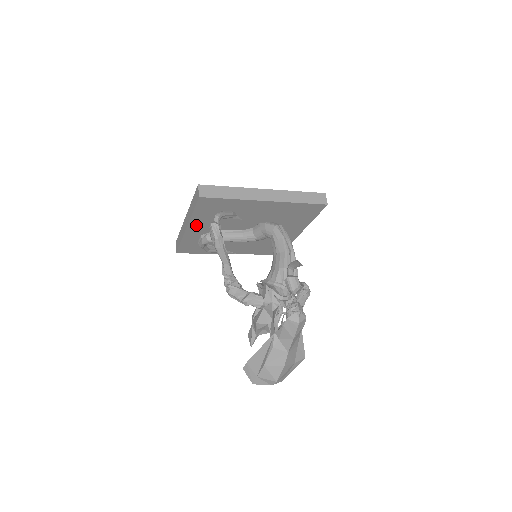
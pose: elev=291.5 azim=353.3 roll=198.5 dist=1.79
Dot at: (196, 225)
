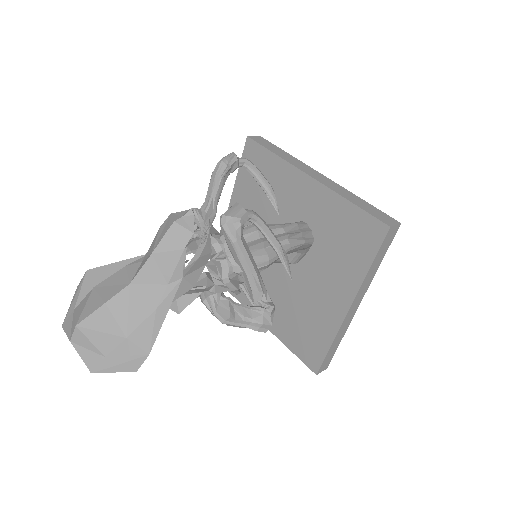
Dot at: occluded
